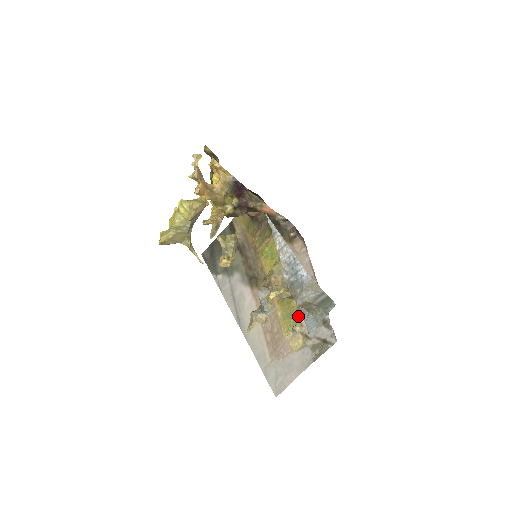
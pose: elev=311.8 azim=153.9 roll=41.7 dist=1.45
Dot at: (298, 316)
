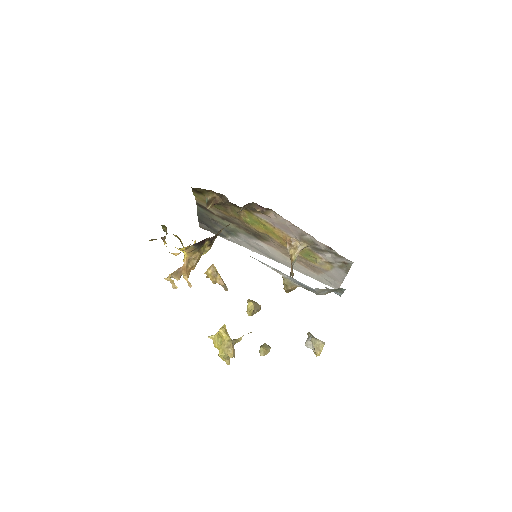
Dot at: (313, 254)
